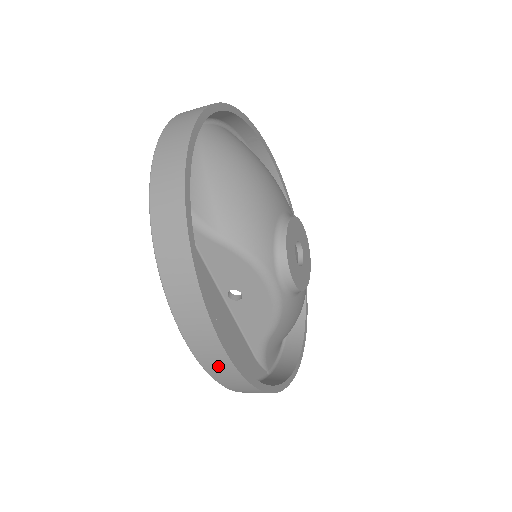
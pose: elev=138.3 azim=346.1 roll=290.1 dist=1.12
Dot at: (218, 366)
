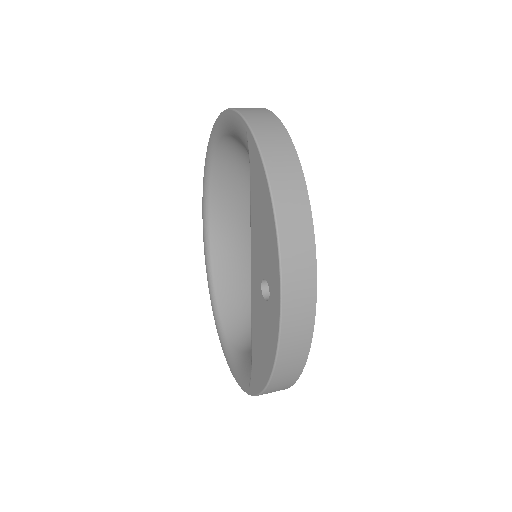
Dot at: (298, 320)
